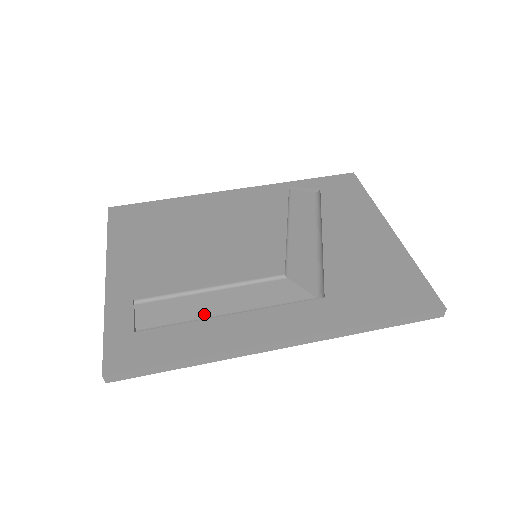
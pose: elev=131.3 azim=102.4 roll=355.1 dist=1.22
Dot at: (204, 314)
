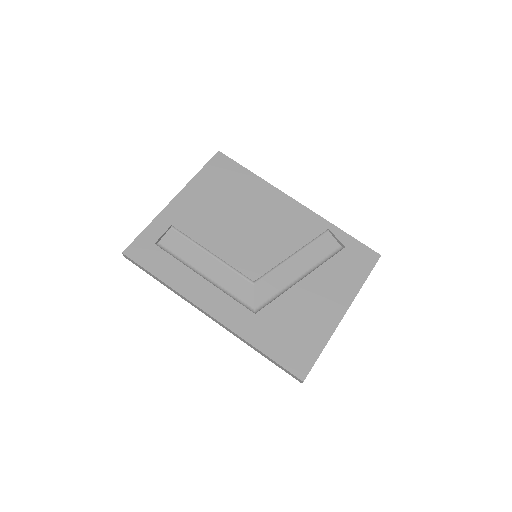
Dot at: (195, 264)
